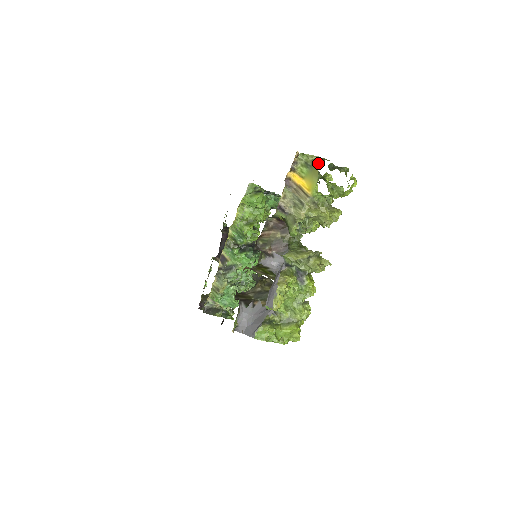
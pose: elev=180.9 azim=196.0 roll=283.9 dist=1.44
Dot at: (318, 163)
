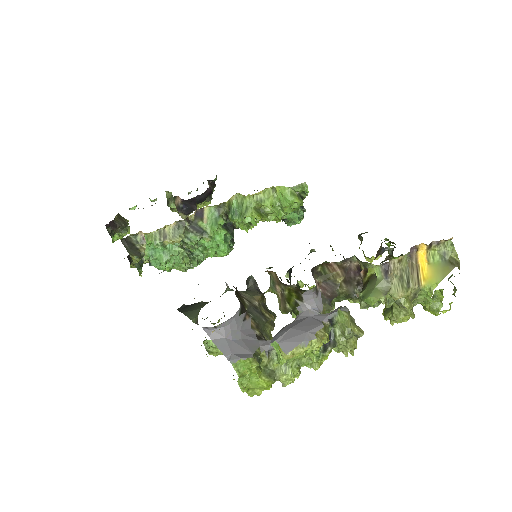
Dot at: (455, 266)
